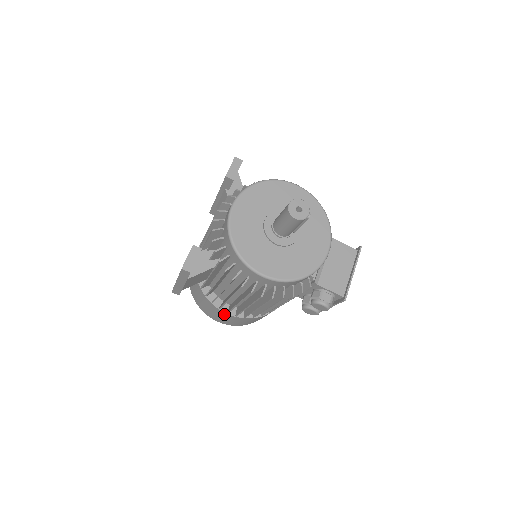
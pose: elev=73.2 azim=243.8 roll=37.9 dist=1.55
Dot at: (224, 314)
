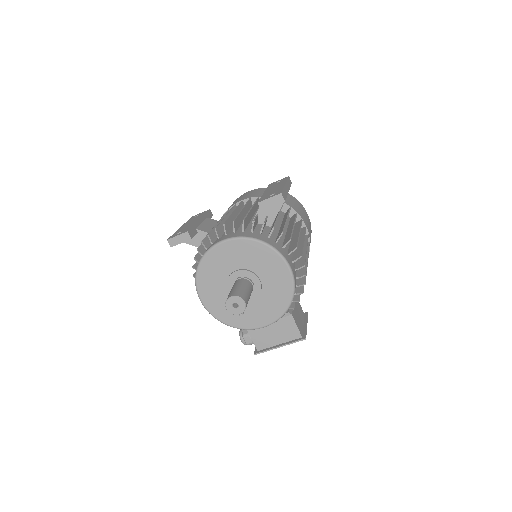
Dot at: occluded
